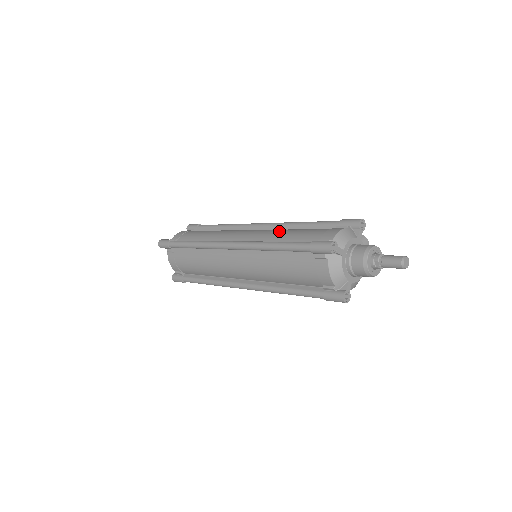
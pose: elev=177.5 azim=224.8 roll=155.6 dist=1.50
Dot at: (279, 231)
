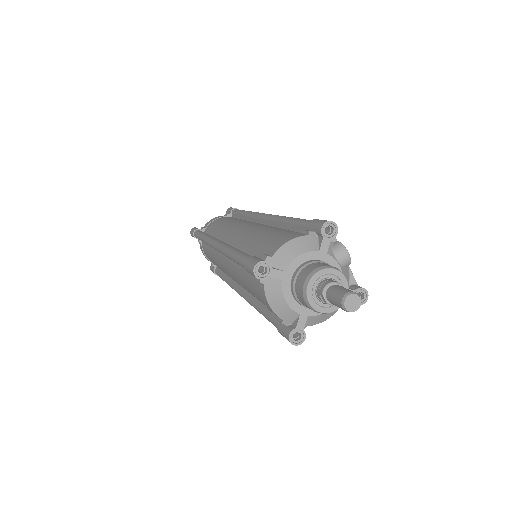
Dot at: (256, 231)
